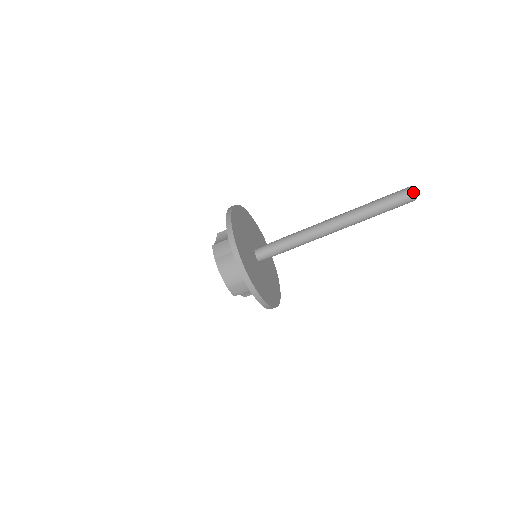
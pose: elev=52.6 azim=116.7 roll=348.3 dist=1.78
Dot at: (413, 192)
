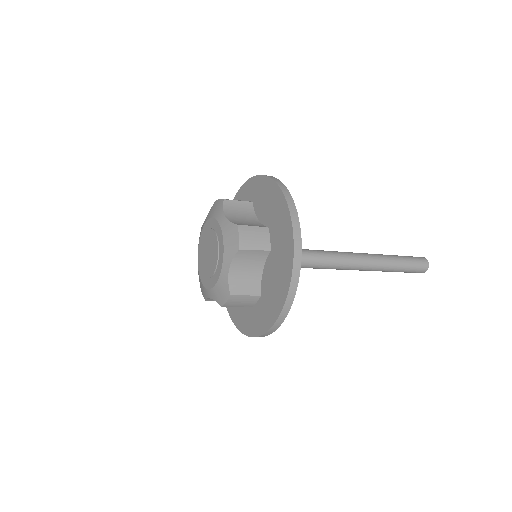
Dot at: occluded
